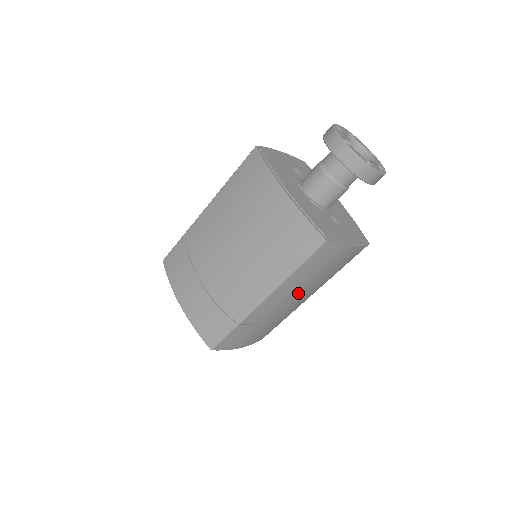
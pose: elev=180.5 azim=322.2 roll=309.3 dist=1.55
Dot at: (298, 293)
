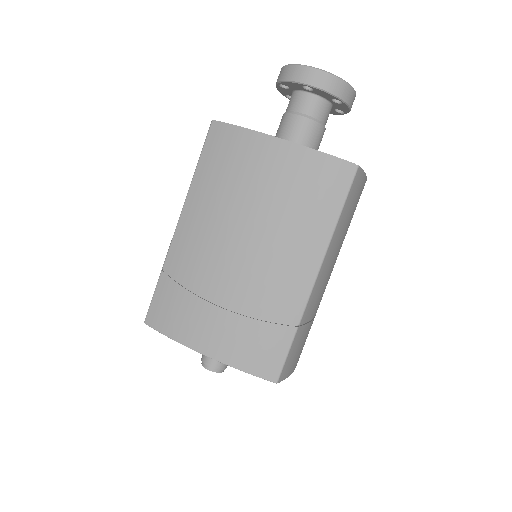
Dot at: (334, 260)
